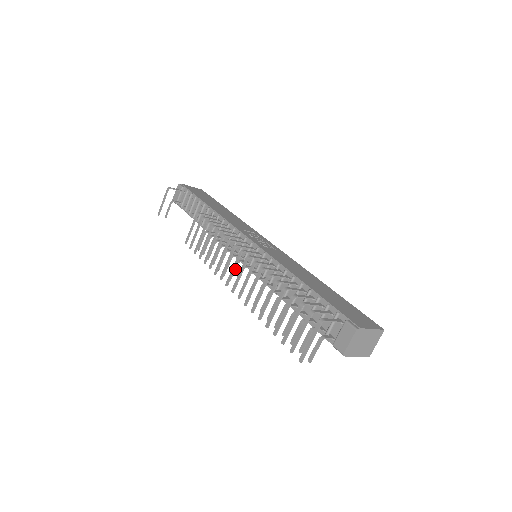
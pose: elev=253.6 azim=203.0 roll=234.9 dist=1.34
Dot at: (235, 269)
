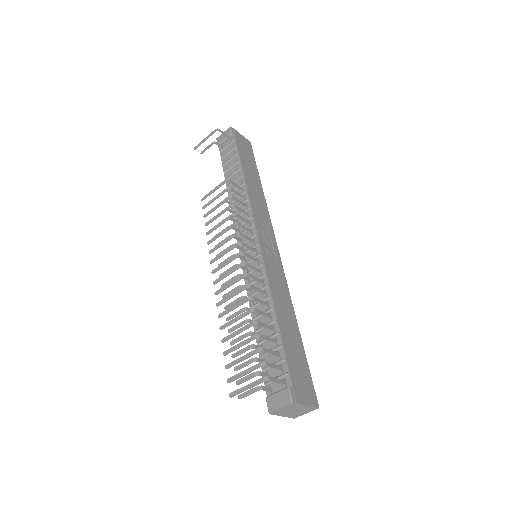
Dot at: occluded
